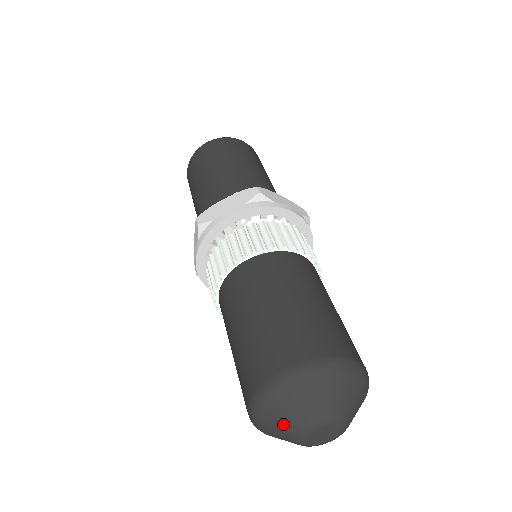
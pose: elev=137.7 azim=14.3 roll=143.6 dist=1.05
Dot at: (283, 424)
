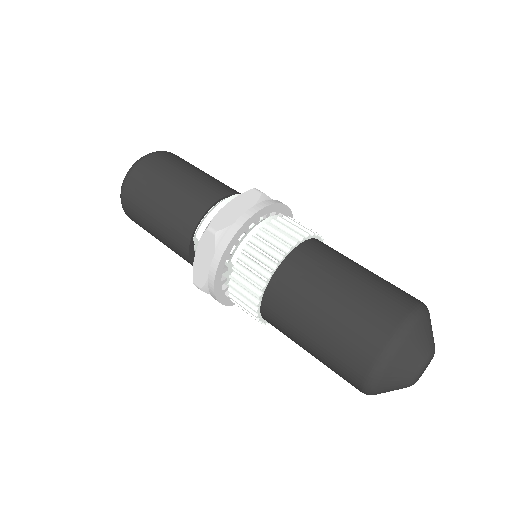
Dot at: occluded
